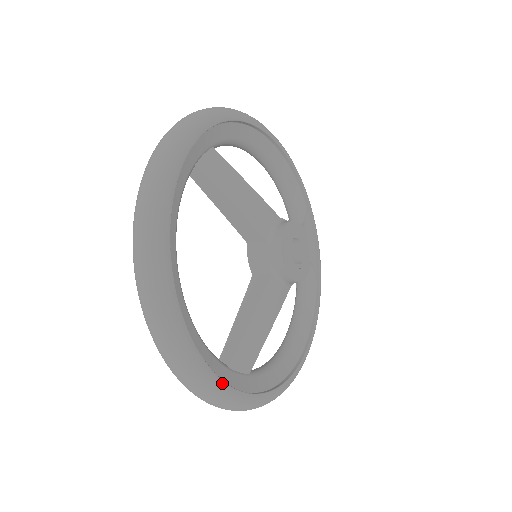
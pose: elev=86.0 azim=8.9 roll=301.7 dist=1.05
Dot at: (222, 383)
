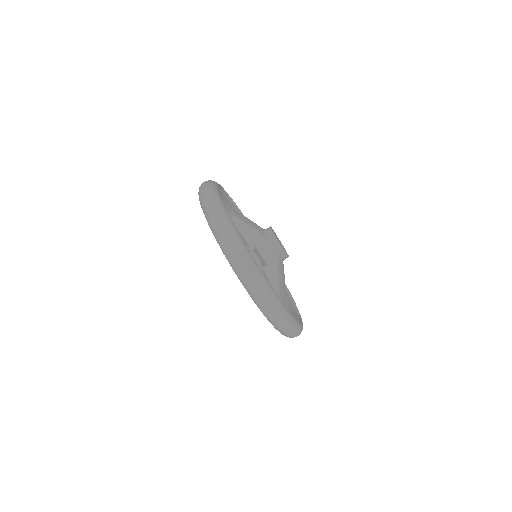
Dot at: (286, 308)
